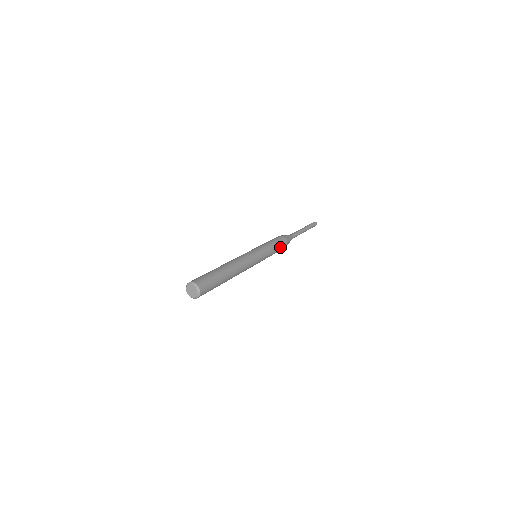
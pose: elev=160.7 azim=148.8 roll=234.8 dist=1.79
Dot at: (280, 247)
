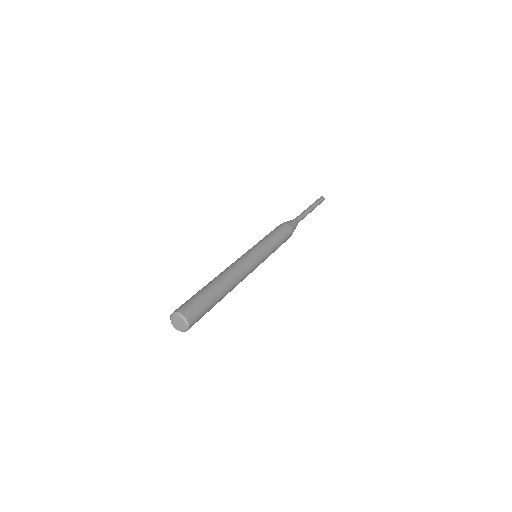
Dot at: (284, 239)
